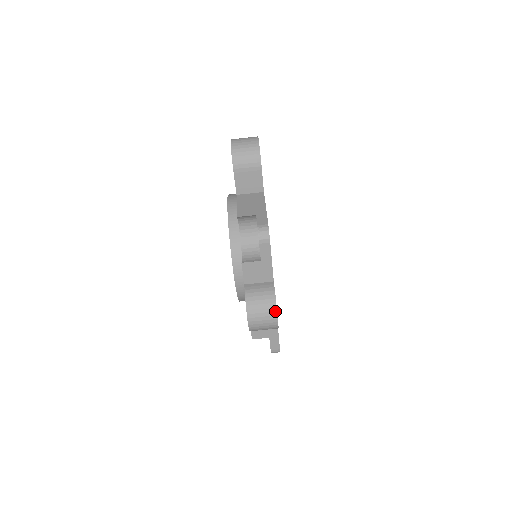
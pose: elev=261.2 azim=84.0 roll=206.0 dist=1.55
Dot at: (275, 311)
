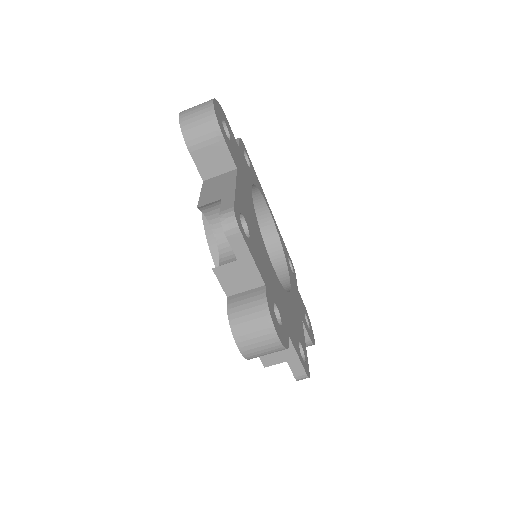
Dot at: (271, 327)
